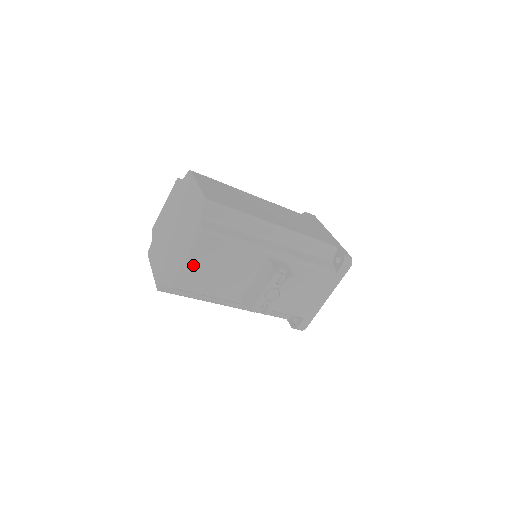
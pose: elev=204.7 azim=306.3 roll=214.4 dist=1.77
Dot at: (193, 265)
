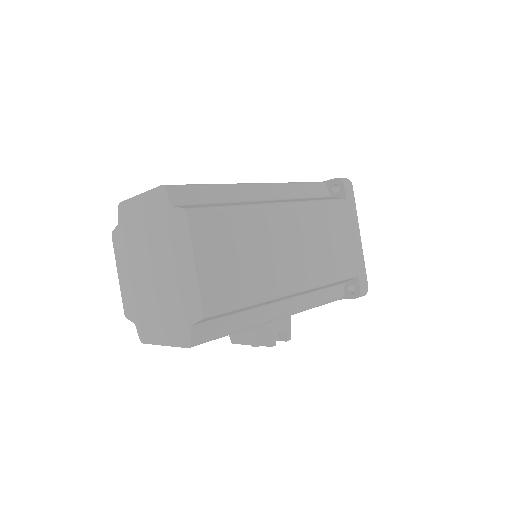
Dot at: occluded
